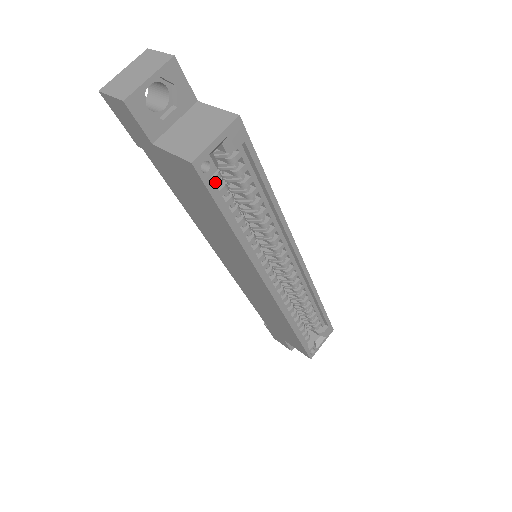
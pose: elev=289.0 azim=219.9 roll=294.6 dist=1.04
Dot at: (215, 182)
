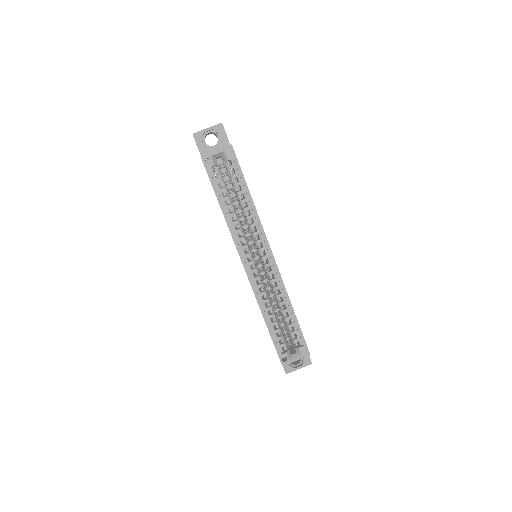
Dot at: (215, 174)
